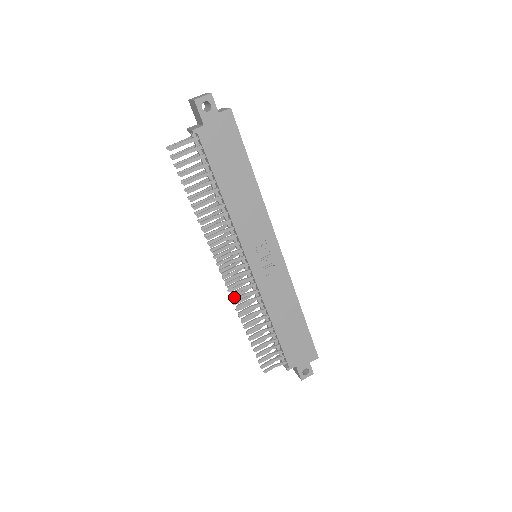
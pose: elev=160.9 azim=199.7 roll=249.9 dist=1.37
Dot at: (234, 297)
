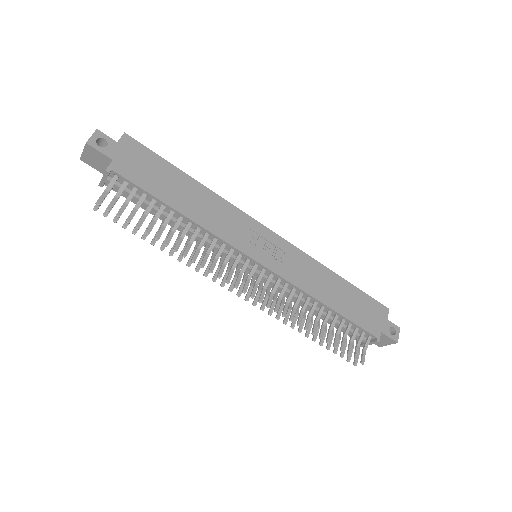
Dot at: (272, 311)
